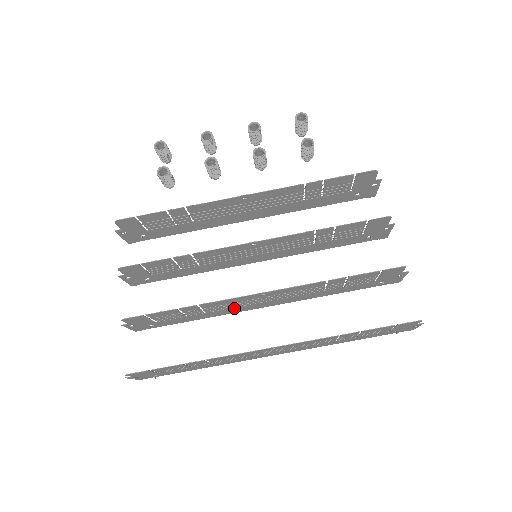
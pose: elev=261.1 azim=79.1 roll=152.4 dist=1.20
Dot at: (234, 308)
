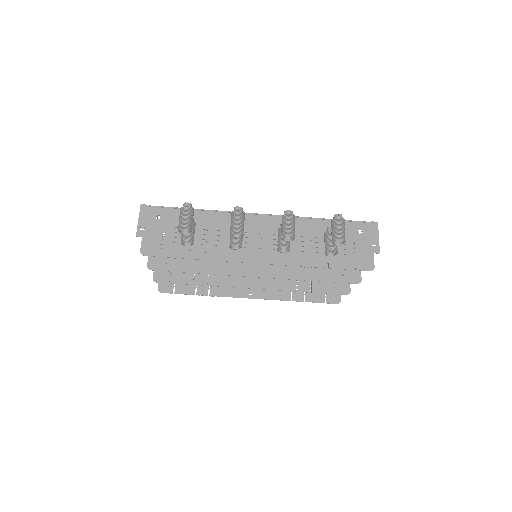
Dot at: occluded
